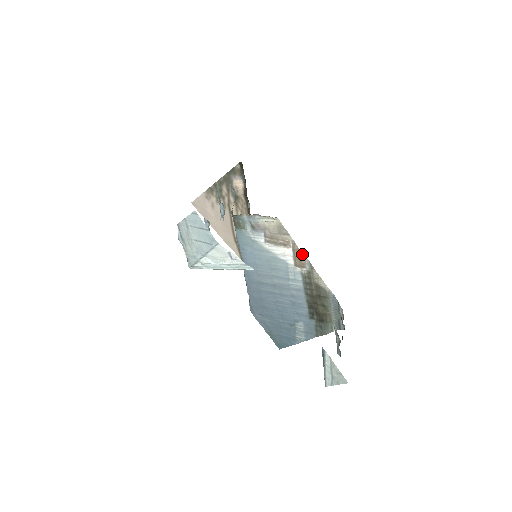
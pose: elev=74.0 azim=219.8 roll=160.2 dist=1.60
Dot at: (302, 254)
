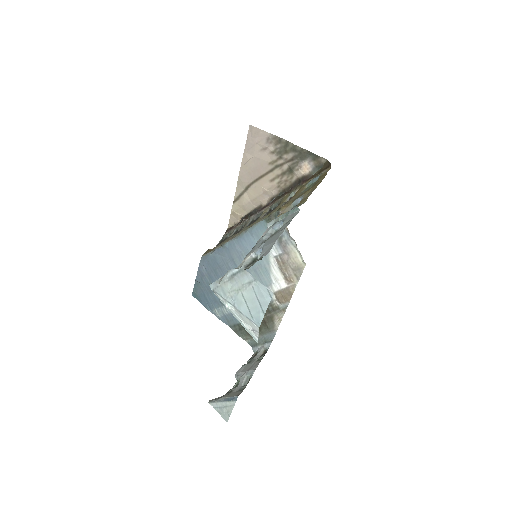
Dot at: (290, 298)
